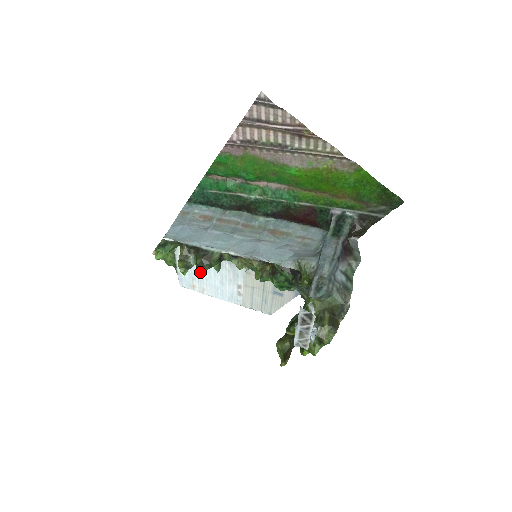
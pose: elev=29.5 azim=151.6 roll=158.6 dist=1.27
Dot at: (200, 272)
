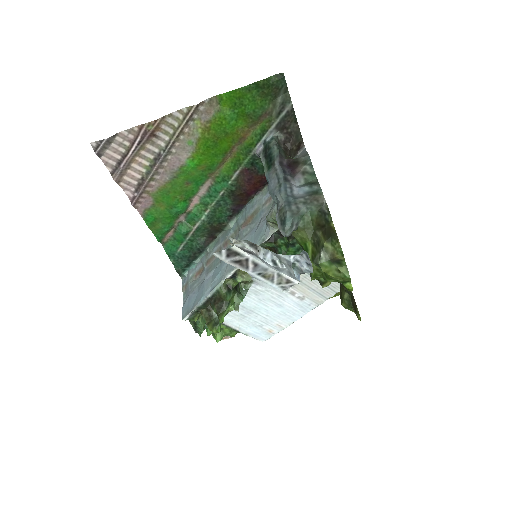
Dot at: (255, 316)
